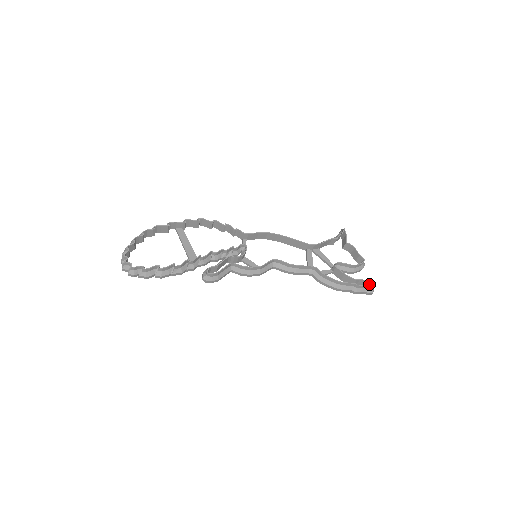
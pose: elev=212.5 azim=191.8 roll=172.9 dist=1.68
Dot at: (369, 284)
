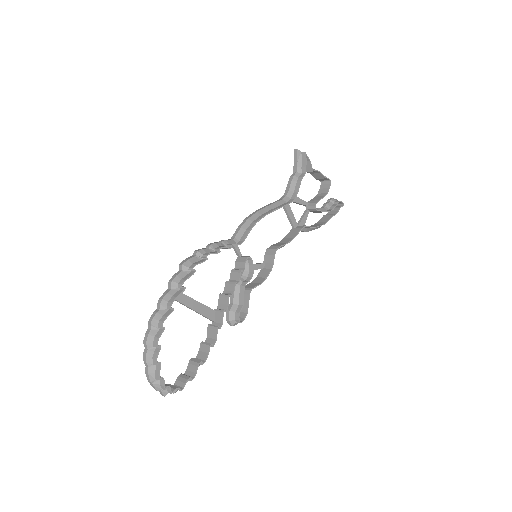
Dot at: (338, 203)
